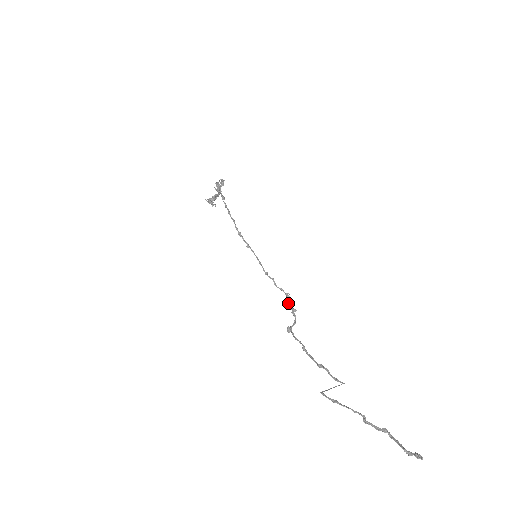
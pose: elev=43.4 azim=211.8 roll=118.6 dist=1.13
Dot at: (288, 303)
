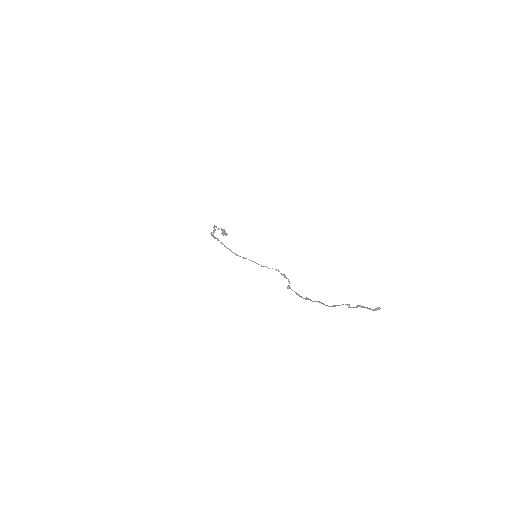
Dot at: occluded
